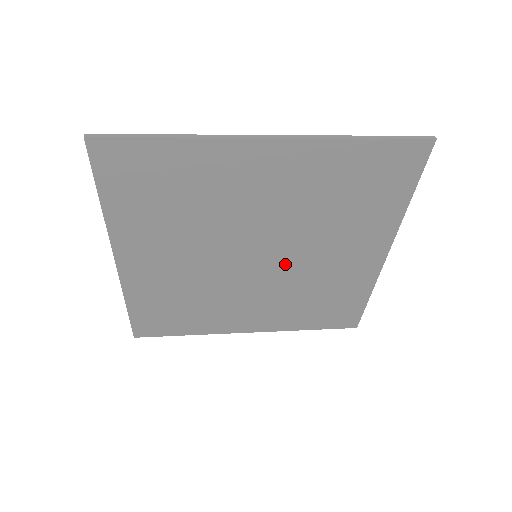
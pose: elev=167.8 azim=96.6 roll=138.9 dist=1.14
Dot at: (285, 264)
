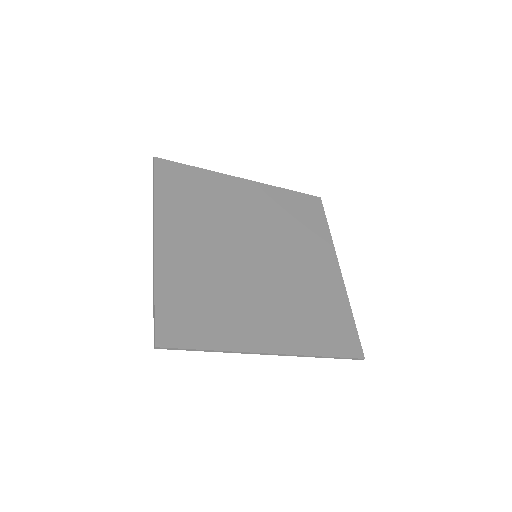
Dot at: (278, 266)
